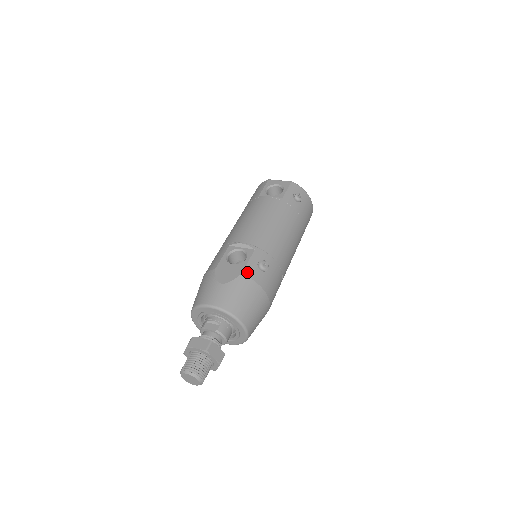
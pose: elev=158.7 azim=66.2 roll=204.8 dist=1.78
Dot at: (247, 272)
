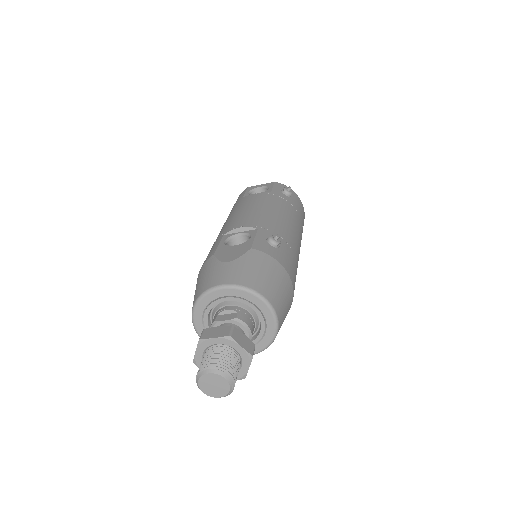
Dot at: (257, 247)
